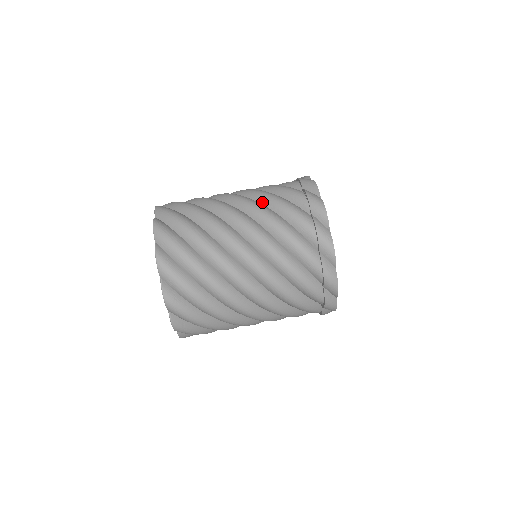
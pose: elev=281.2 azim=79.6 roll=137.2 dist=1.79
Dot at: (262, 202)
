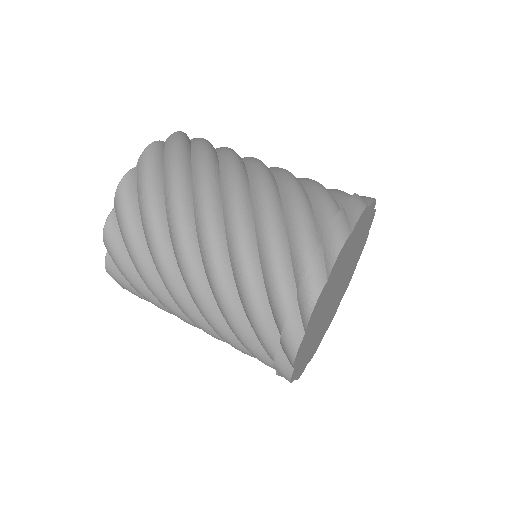
Dot at: occluded
